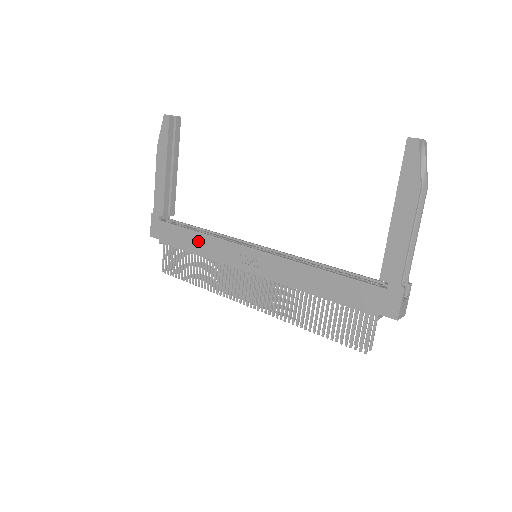
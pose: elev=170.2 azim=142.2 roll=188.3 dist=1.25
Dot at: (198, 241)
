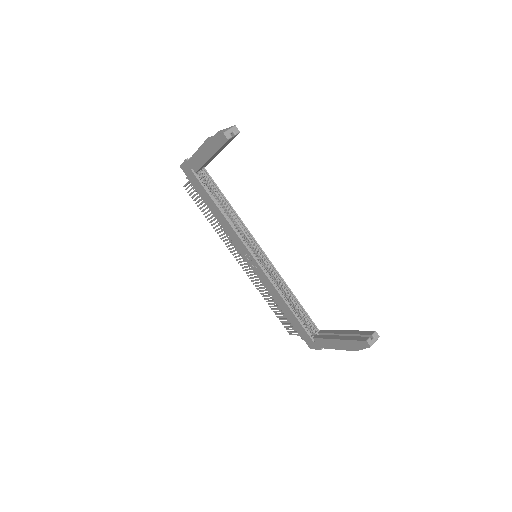
Dot at: (219, 215)
